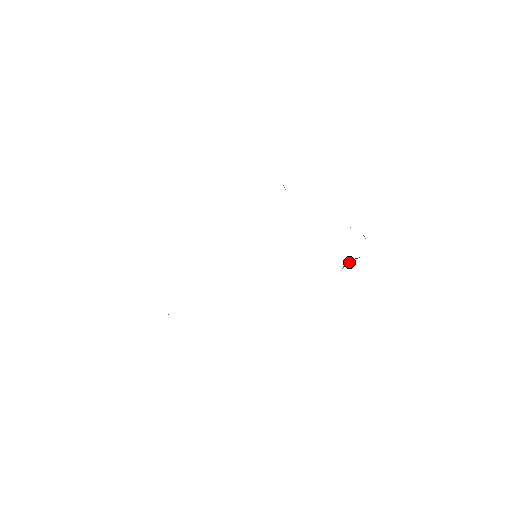
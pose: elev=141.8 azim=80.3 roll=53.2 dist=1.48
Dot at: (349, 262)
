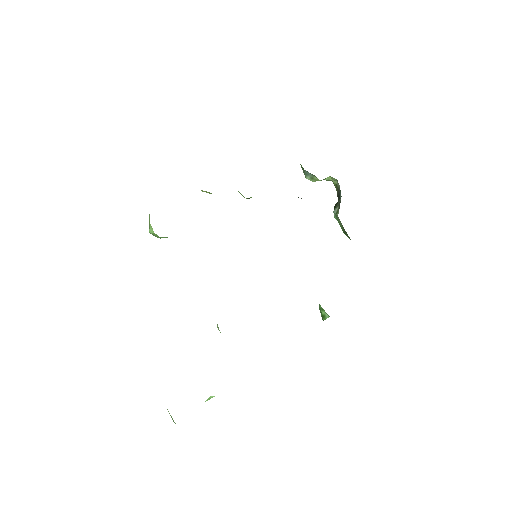
Dot at: (339, 204)
